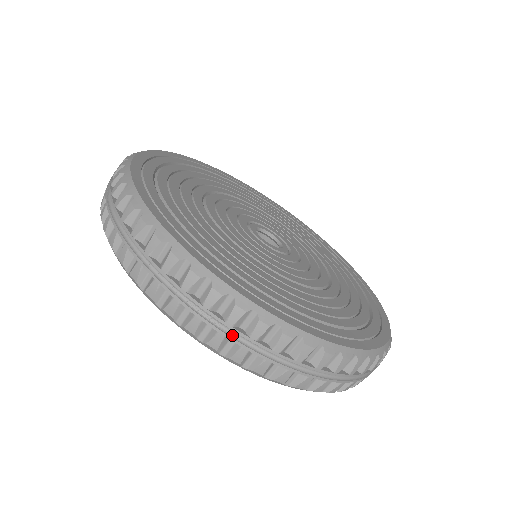
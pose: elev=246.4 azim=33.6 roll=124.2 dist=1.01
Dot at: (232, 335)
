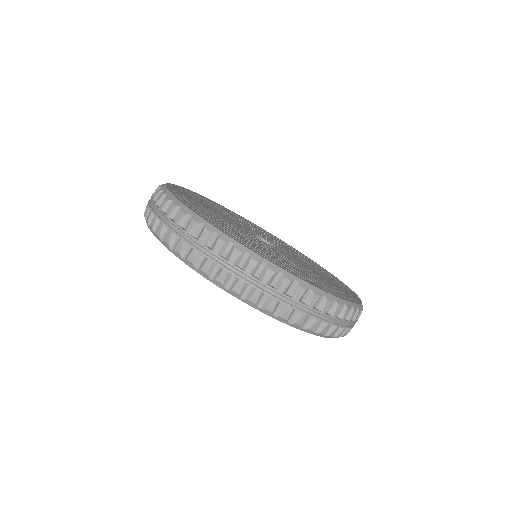
Dot at: (217, 261)
